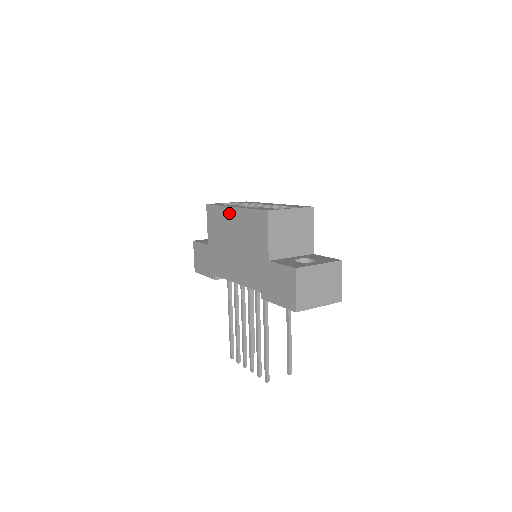
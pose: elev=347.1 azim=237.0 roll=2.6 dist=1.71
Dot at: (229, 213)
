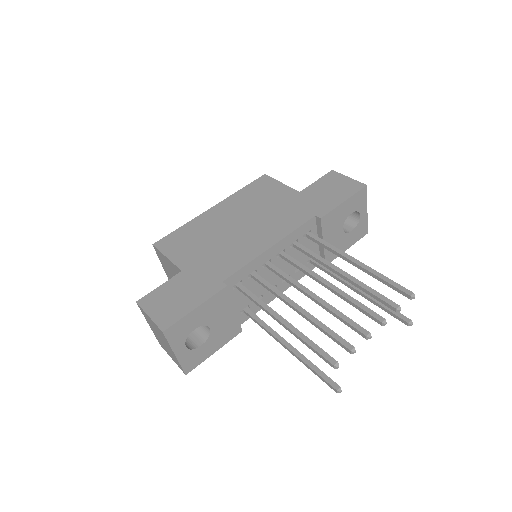
Dot at: (208, 215)
